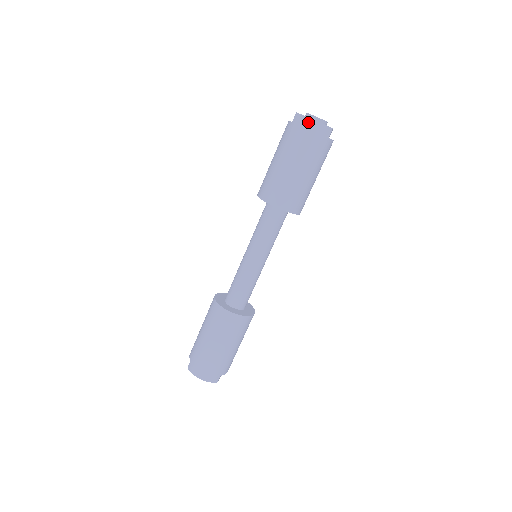
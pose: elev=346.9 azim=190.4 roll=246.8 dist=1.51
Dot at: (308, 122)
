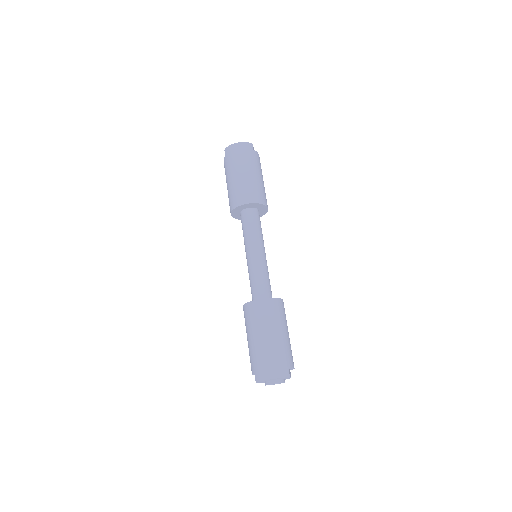
Dot at: (234, 146)
